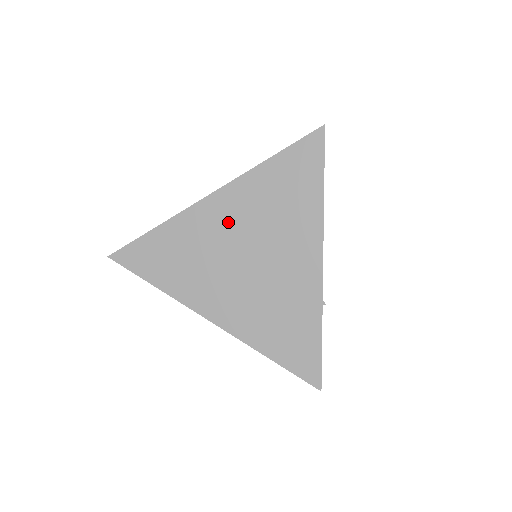
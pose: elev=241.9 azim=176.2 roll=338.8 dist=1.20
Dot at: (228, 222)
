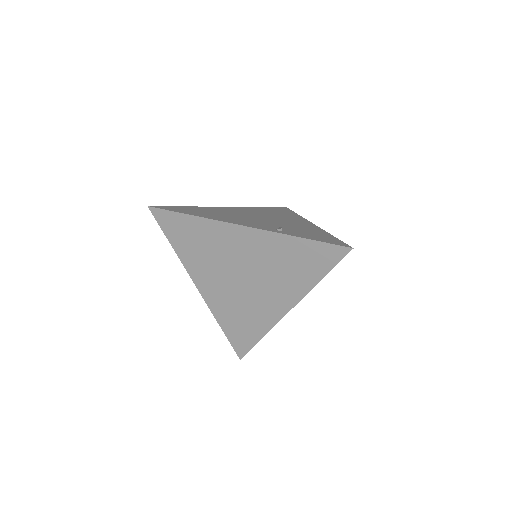
Dot at: (244, 250)
